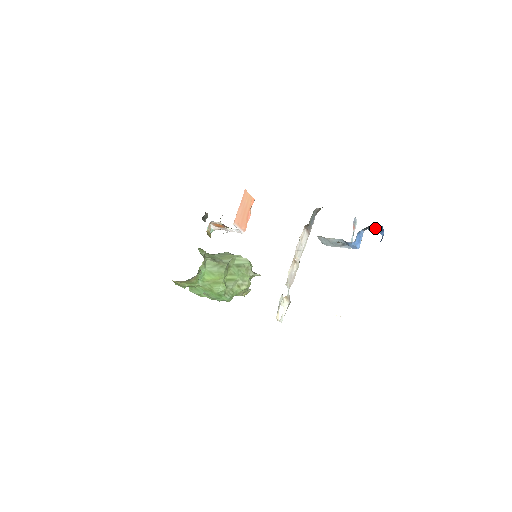
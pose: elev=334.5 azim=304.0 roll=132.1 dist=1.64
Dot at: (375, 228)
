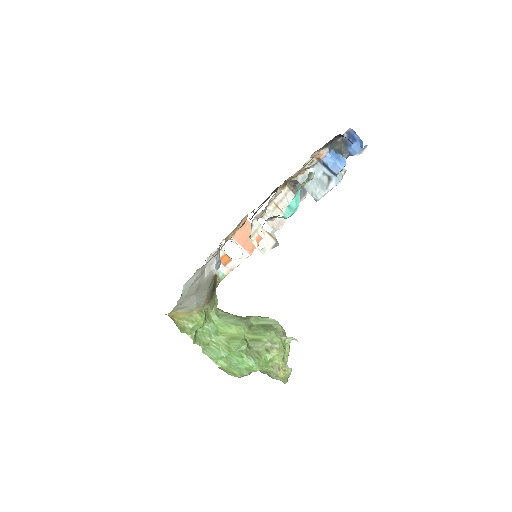
Dot at: (352, 144)
